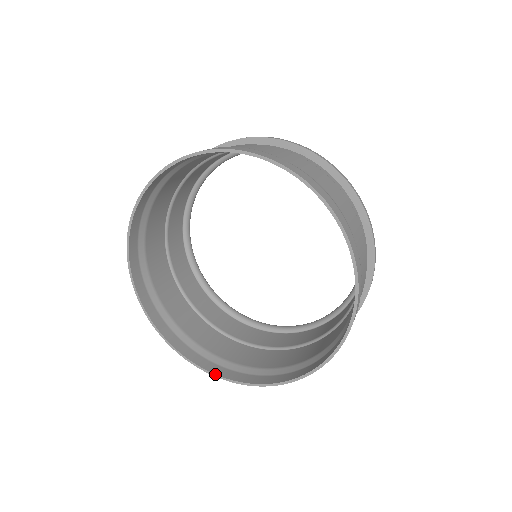
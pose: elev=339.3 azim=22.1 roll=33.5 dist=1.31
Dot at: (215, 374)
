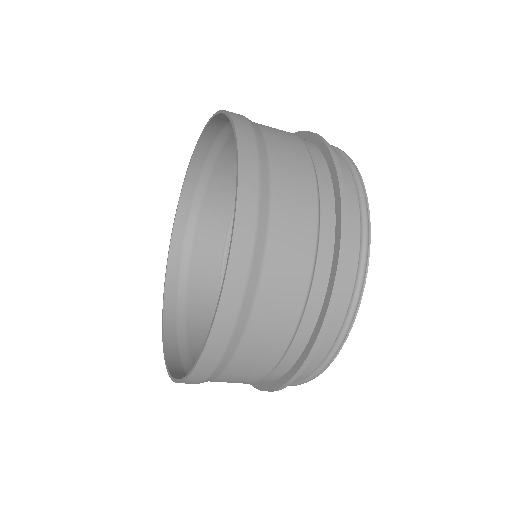
Dot at: (212, 322)
